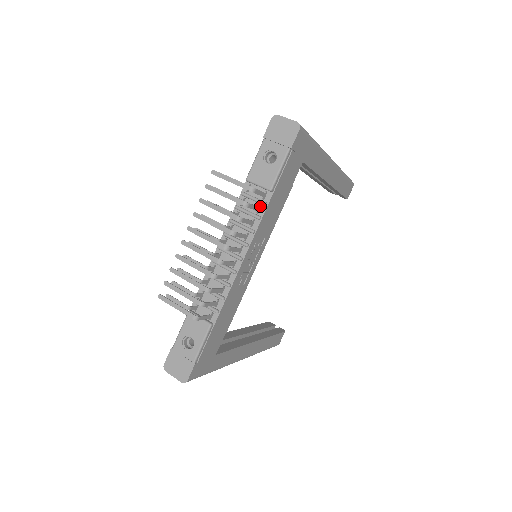
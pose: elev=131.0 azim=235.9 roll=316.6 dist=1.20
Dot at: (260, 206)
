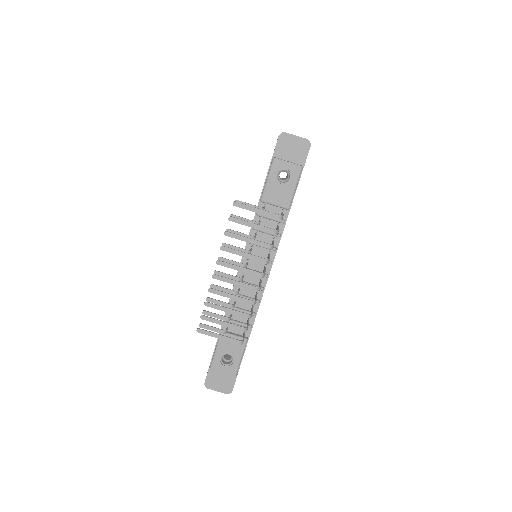
Dot at: (279, 224)
